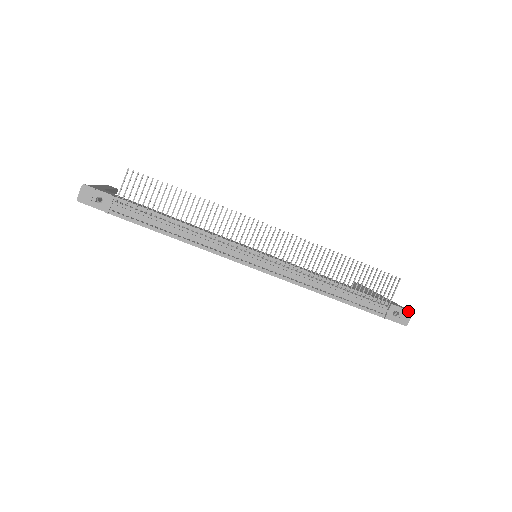
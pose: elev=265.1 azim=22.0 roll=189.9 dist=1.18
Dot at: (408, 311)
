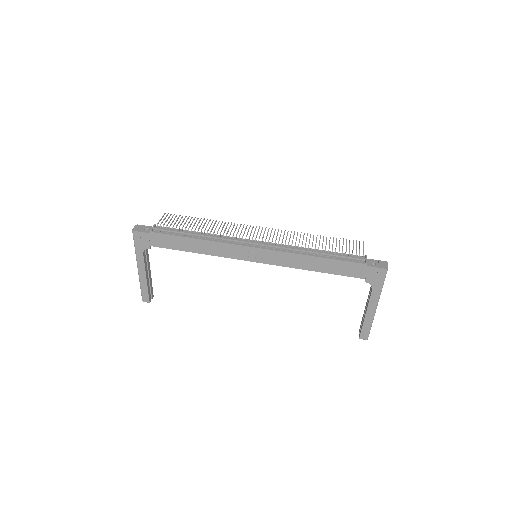
Dot at: (383, 261)
